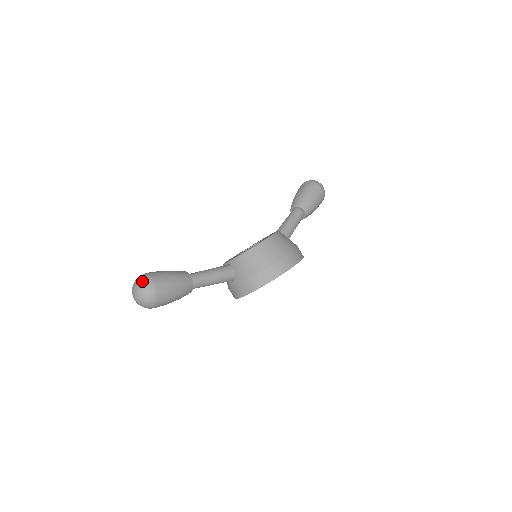
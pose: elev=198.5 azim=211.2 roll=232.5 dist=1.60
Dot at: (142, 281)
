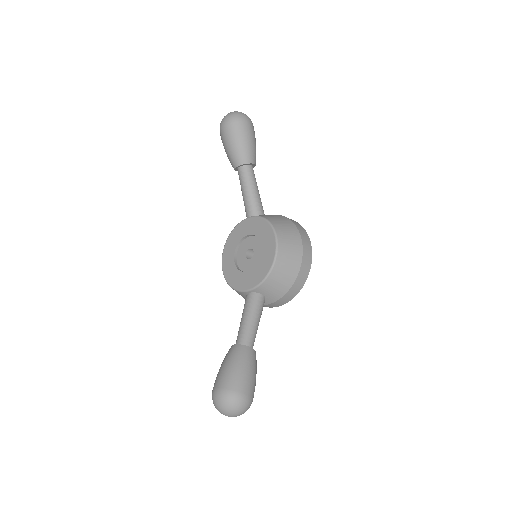
Dot at: (232, 404)
